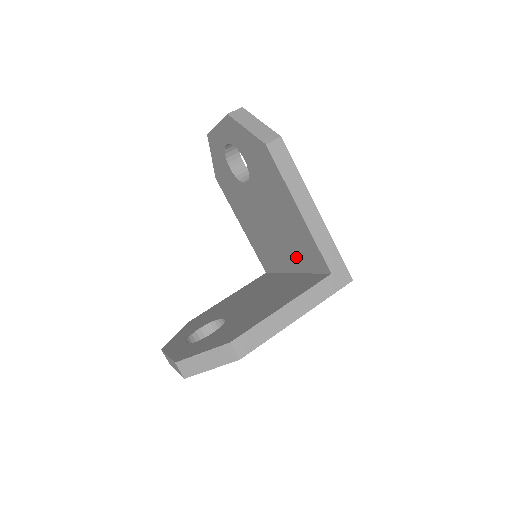
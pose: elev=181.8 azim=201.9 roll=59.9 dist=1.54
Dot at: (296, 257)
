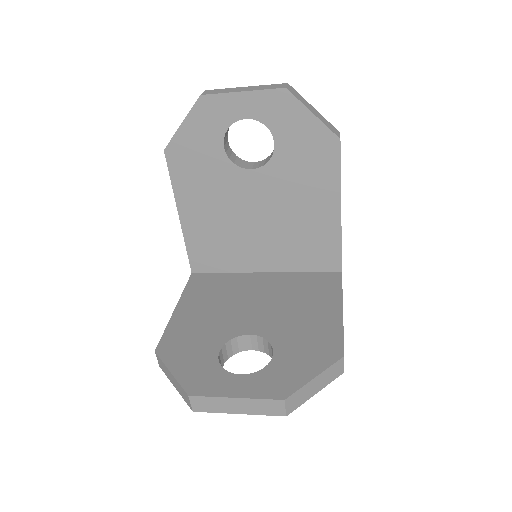
Dot at: (287, 256)
